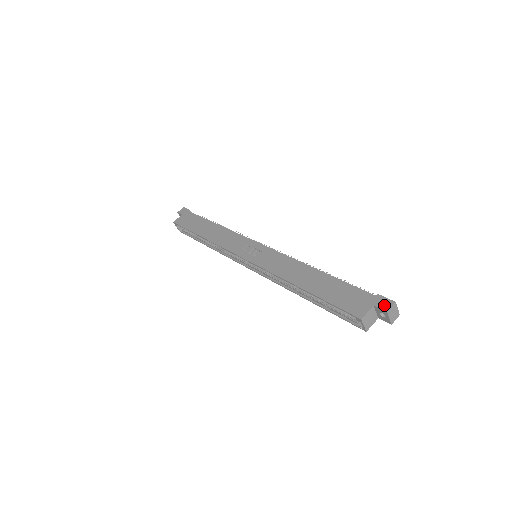
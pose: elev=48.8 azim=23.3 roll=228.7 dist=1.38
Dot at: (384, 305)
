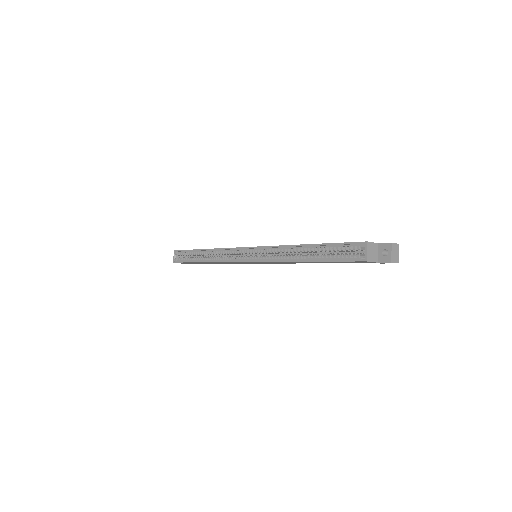
Dot at: (388, 243)
